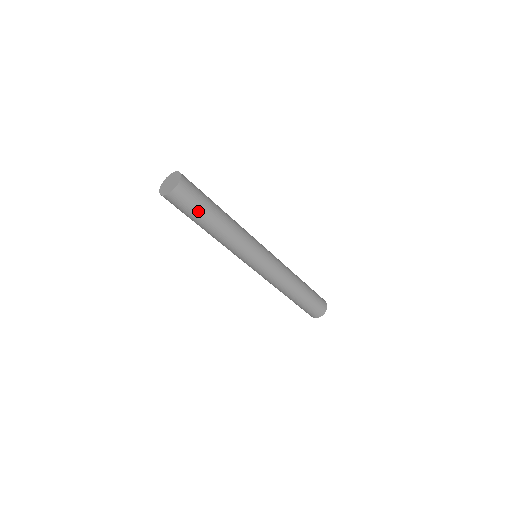
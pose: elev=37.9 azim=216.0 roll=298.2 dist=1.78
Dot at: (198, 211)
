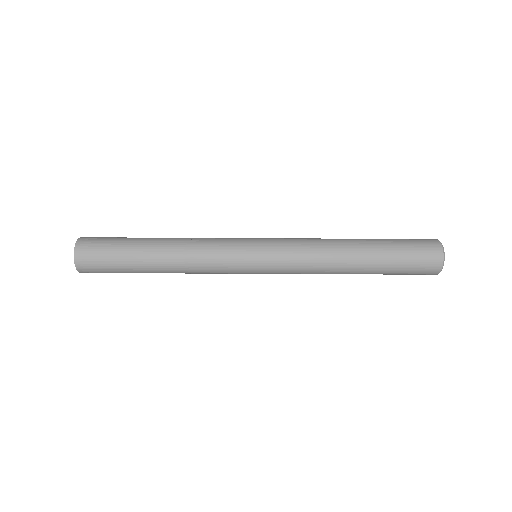
Dot at: (121, 245)
